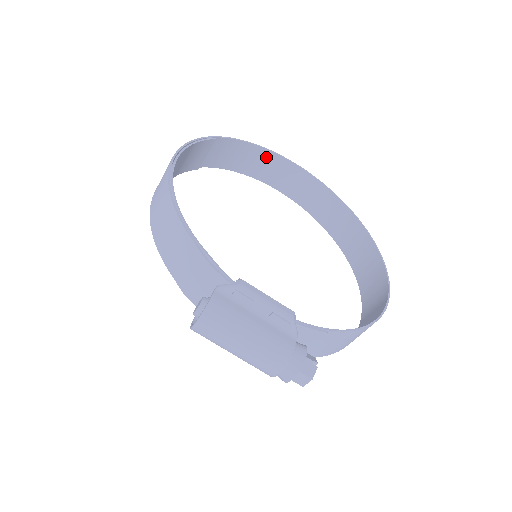
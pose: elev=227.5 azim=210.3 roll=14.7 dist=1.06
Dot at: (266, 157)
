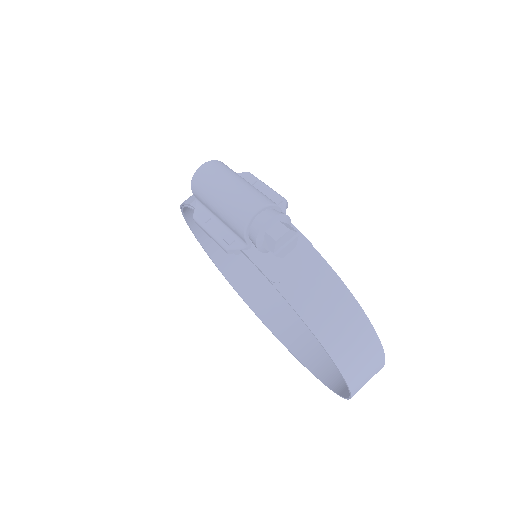
Dot at: (279, 303)
